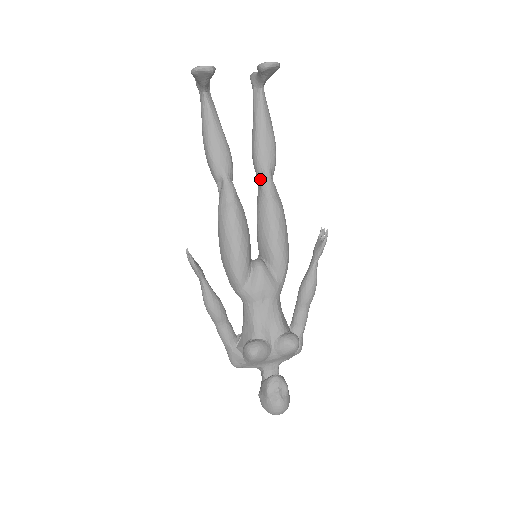
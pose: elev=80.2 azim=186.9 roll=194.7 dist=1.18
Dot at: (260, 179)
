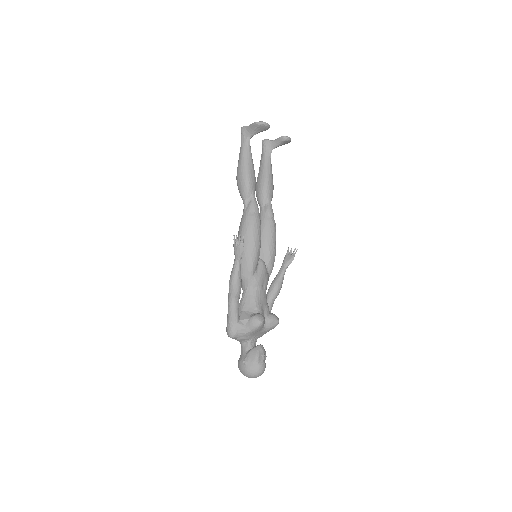
Dot at: (264, 205)
